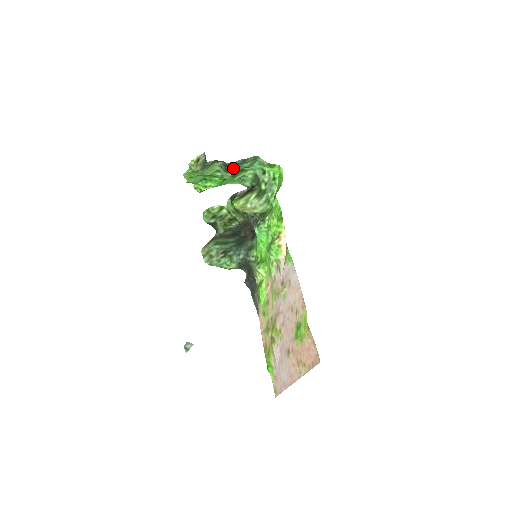
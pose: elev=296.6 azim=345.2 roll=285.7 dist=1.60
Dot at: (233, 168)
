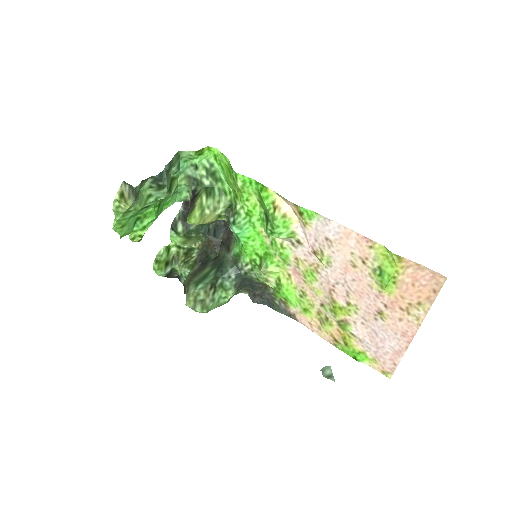
Dot at: (165, 179)
